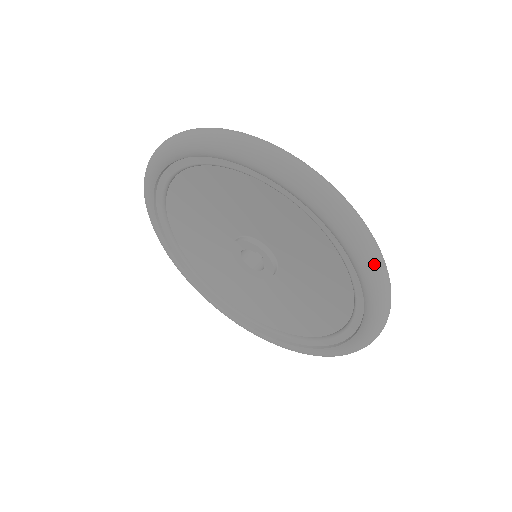
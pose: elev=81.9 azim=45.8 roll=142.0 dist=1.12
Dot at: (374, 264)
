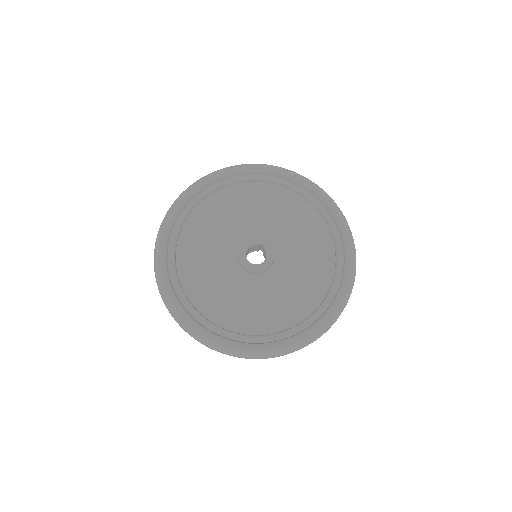
Dot at: (339, 208)
